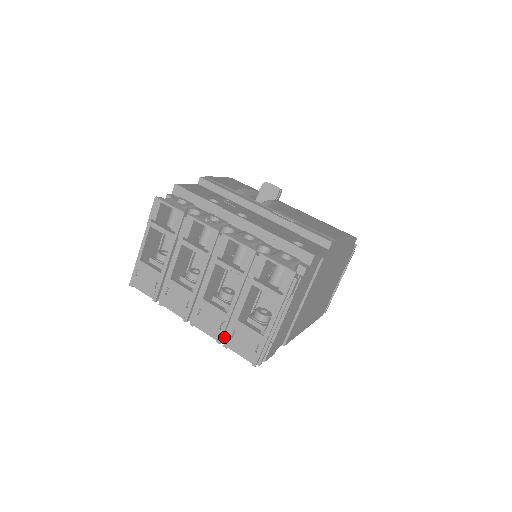
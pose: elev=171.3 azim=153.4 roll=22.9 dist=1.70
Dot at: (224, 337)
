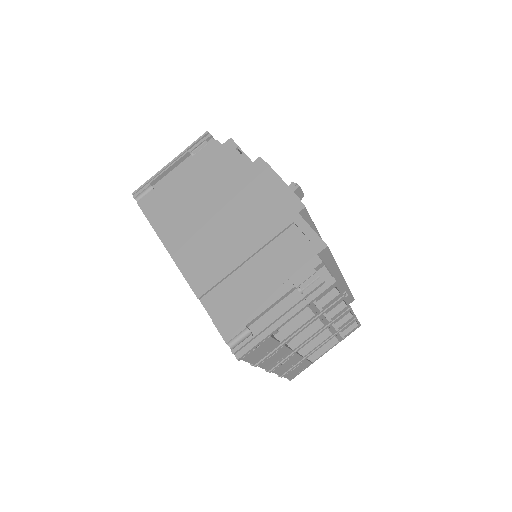
Dot at: occluded
